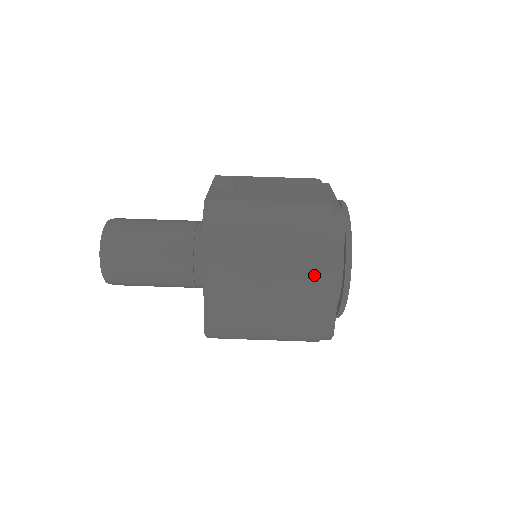
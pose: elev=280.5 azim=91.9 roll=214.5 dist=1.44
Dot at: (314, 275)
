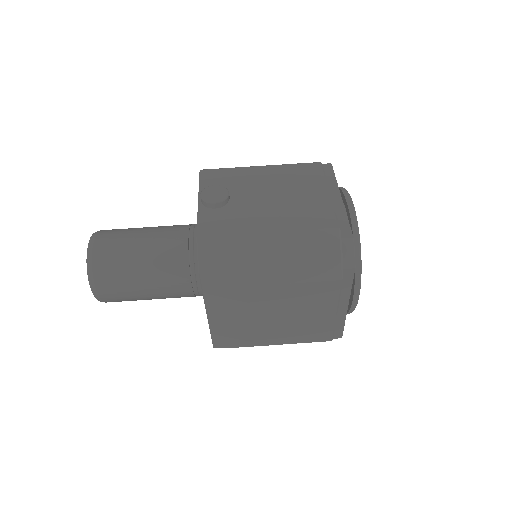
Dot at: (322, 302)
